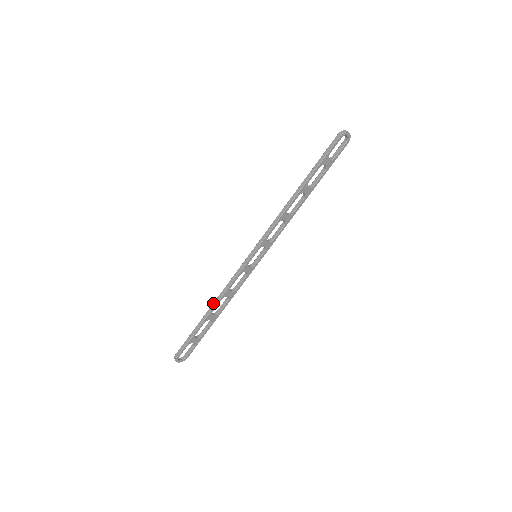
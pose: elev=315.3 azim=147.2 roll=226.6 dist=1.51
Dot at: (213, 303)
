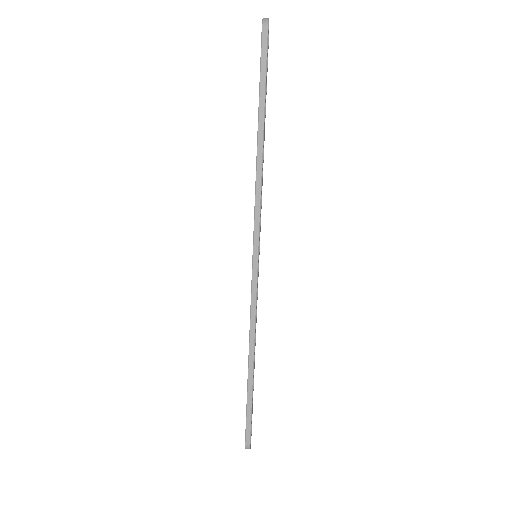
Dot at: (249, 351)
